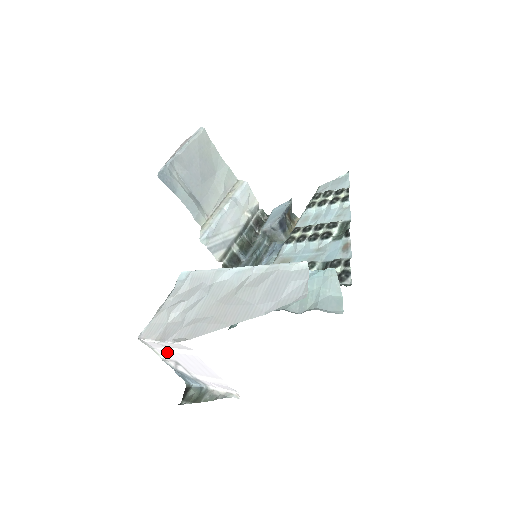
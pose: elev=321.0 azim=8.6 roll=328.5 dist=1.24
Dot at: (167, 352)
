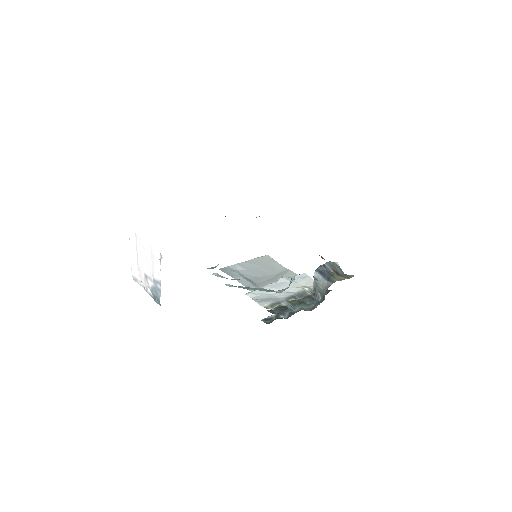
Dot at: (139, 269)
